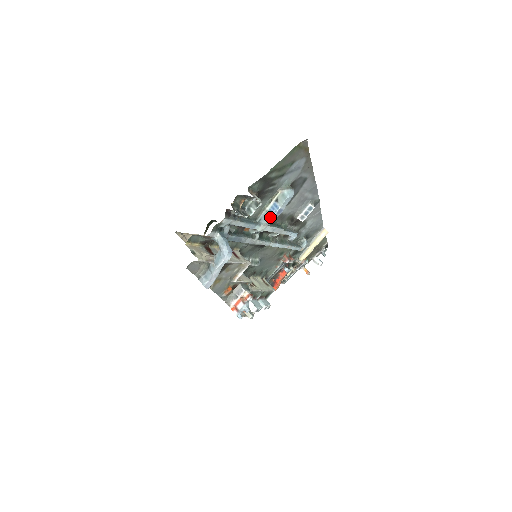
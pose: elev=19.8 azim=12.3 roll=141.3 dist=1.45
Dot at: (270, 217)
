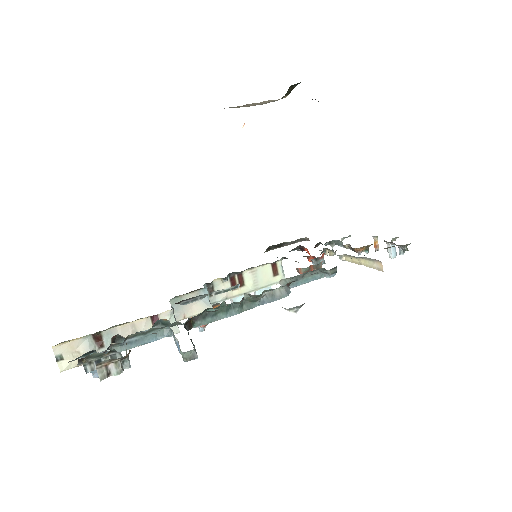
Dot at: (176, 345)
